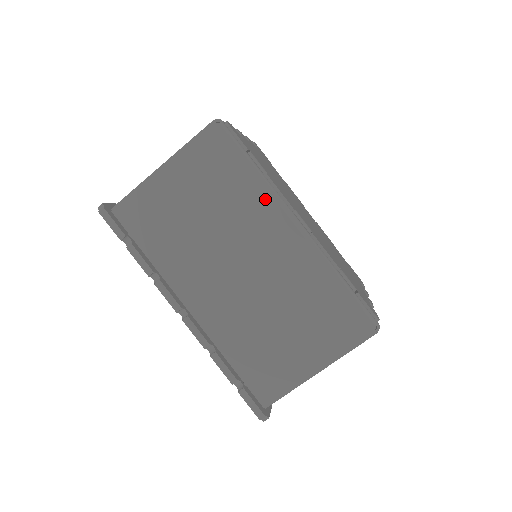
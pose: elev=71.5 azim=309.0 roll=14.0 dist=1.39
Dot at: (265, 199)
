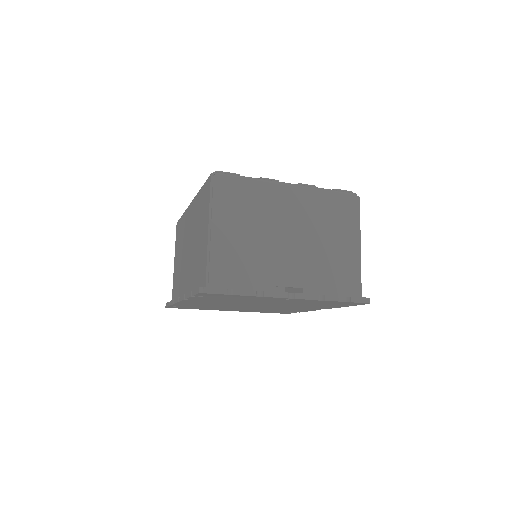
Dot at: occluded
